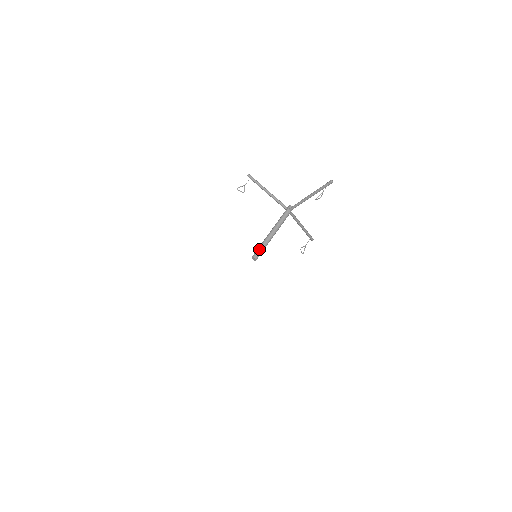
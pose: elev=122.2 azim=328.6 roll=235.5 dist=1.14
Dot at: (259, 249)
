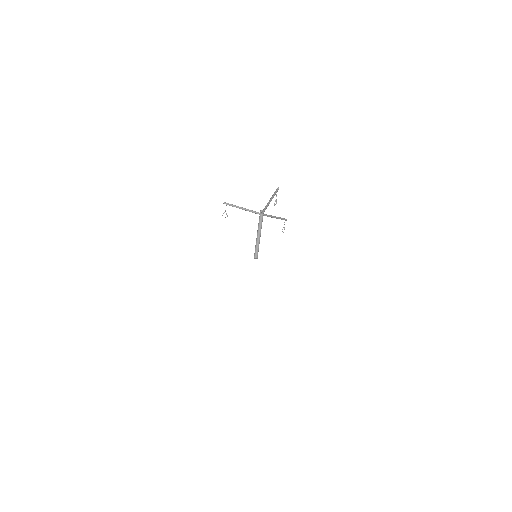
Dot at: (256, 251)
